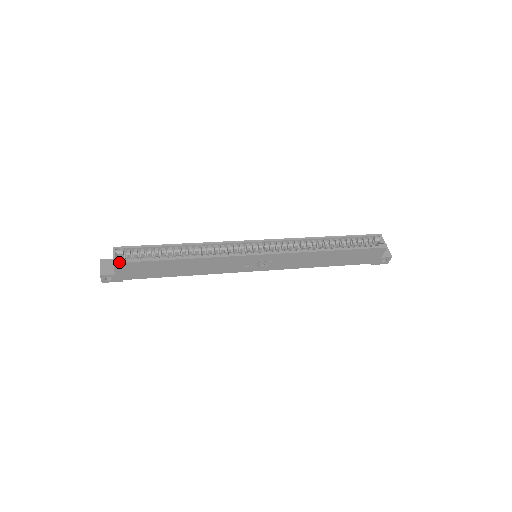
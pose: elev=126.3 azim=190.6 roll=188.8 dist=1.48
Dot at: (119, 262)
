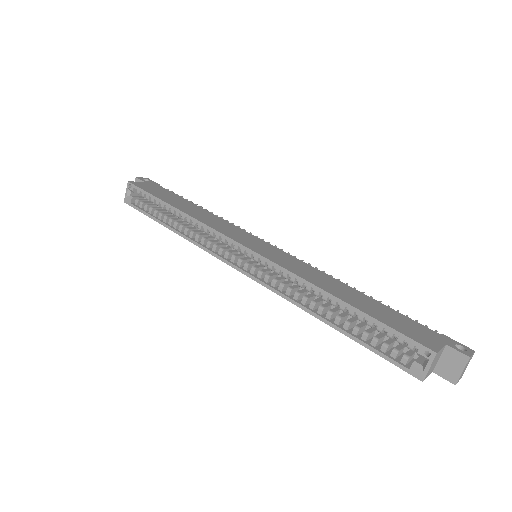
Dot at: (127, 203)
